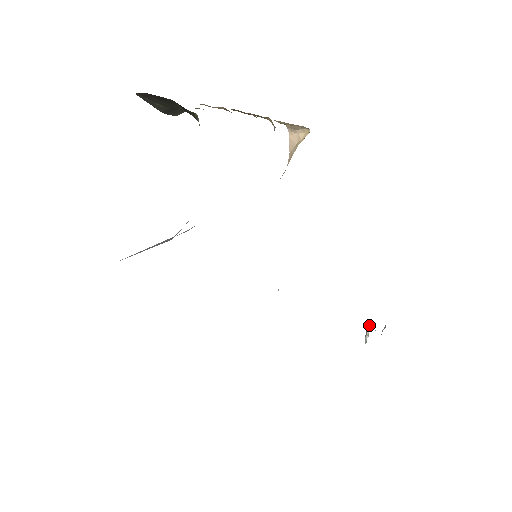
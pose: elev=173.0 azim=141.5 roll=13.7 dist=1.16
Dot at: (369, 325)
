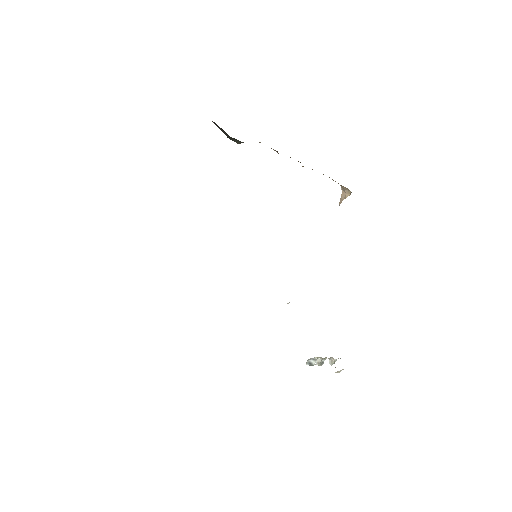
Dot at: (331, 362)
